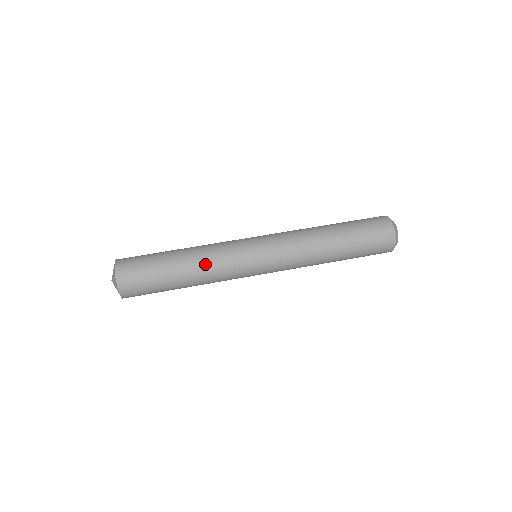
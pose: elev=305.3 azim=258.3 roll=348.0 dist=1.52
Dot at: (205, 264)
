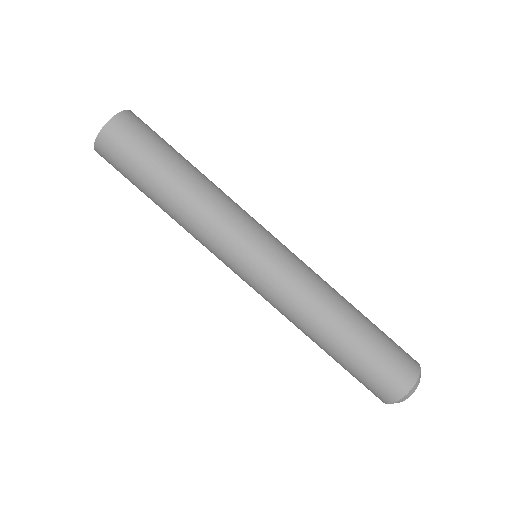
Dot at: (185, 225)
